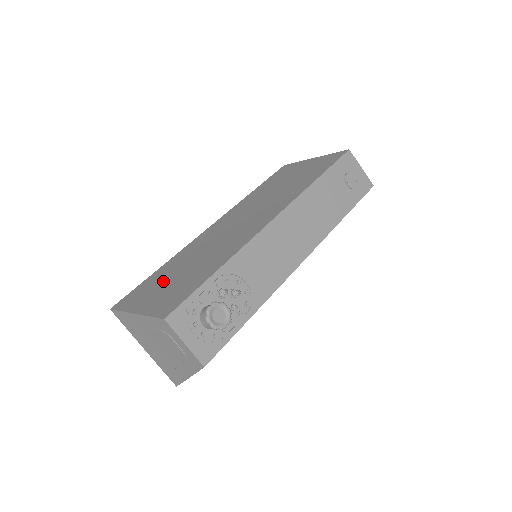
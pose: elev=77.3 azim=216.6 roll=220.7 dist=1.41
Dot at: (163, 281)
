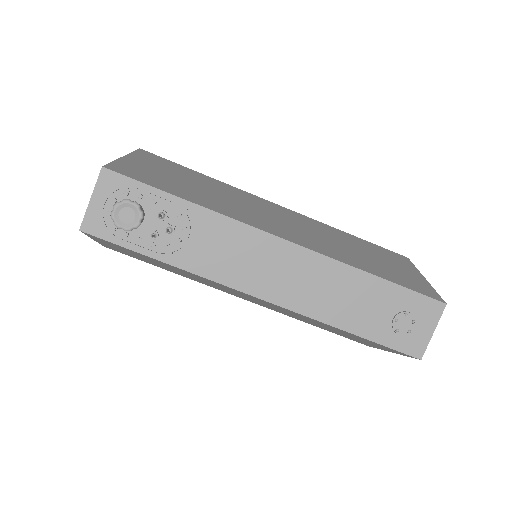
Dot at: (177, 173)
